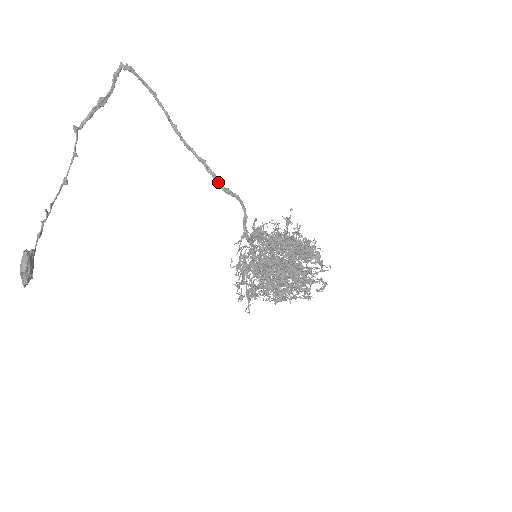
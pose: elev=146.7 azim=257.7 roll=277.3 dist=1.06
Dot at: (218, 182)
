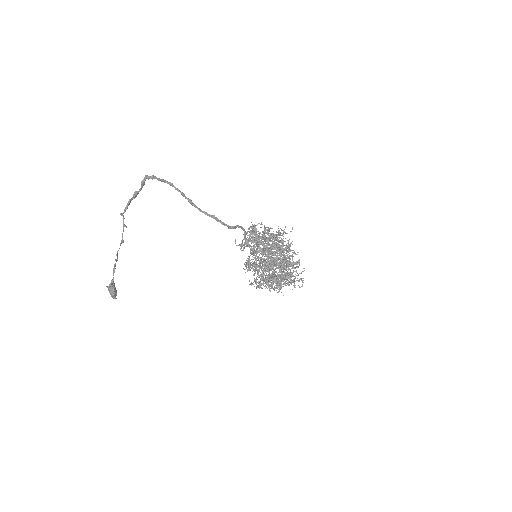
Dot at: (225, 225)
